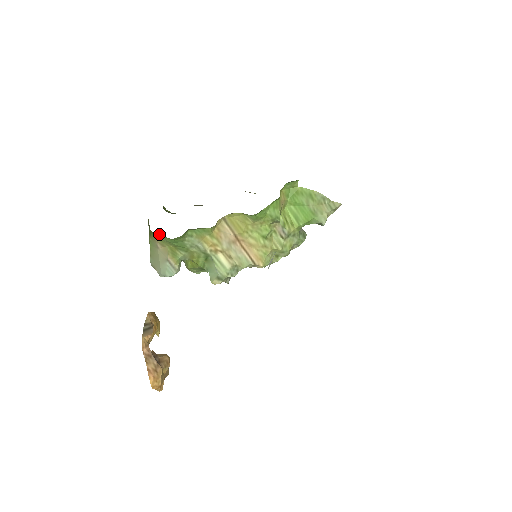
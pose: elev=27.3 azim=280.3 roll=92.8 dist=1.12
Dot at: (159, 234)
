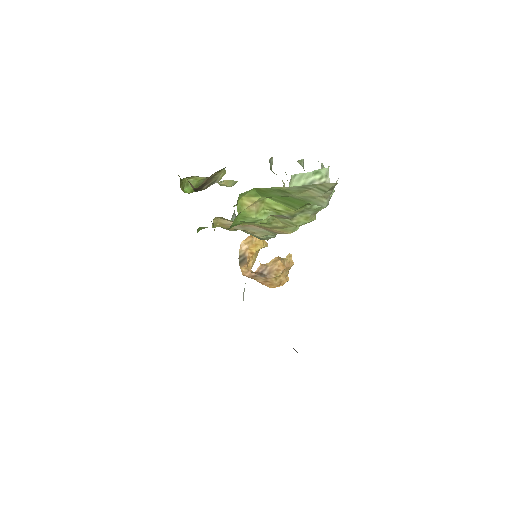
Dot at: occluded
